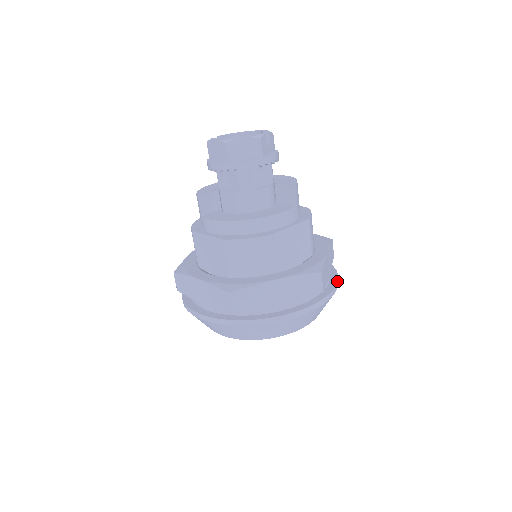
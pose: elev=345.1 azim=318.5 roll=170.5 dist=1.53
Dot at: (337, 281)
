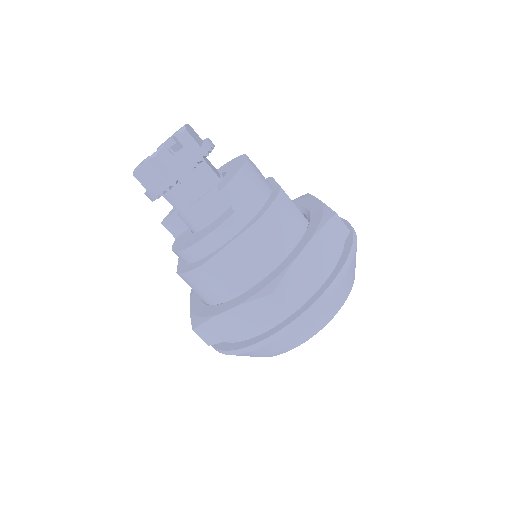
Dot at: (333, 279)
